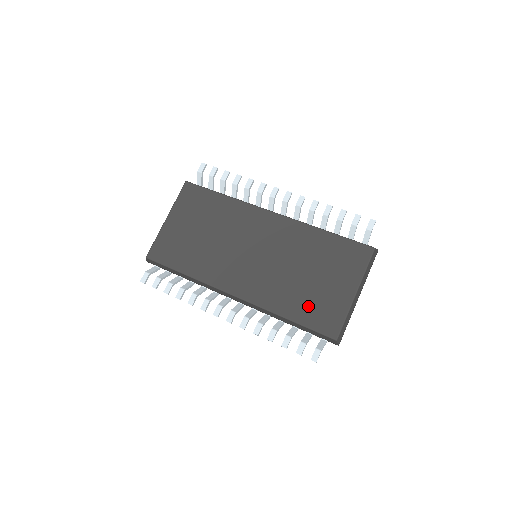
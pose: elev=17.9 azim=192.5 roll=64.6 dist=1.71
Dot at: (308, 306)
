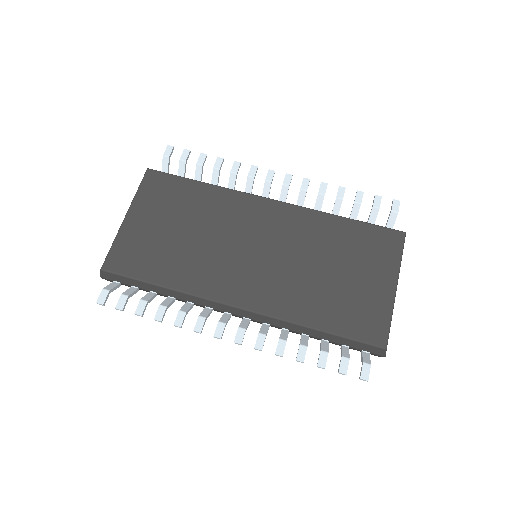
Dot at: (341, 310)
